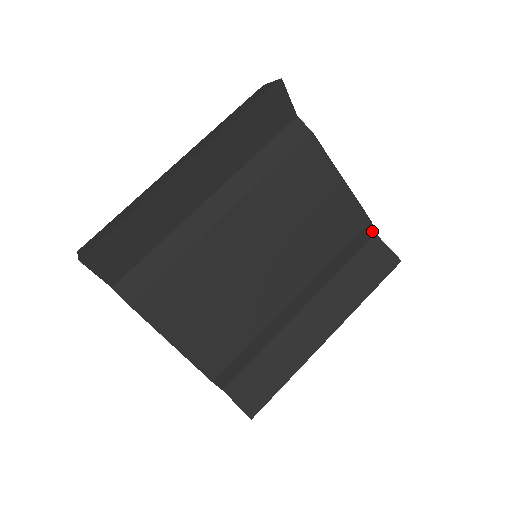
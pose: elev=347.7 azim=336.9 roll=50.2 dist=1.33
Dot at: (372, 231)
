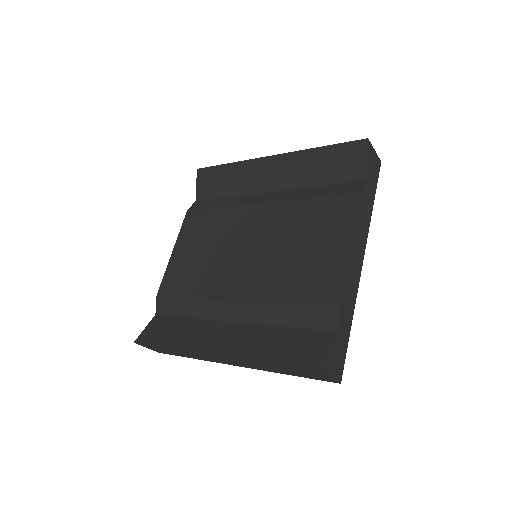
Dot at: (335, 323)
